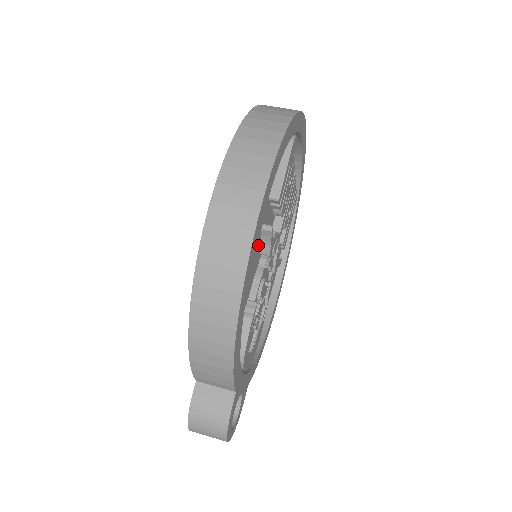
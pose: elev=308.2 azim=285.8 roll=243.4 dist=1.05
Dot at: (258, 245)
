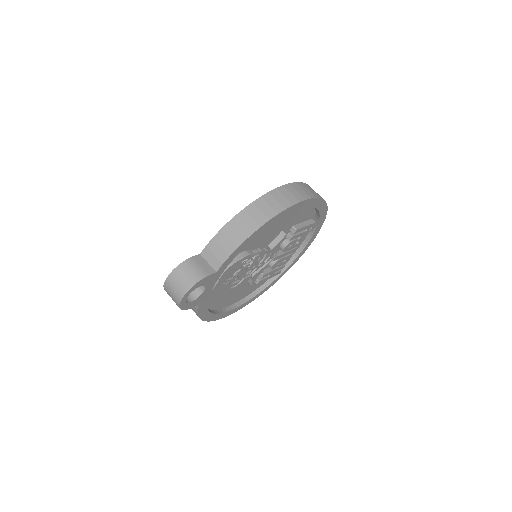
Dot at: (275, 236)
